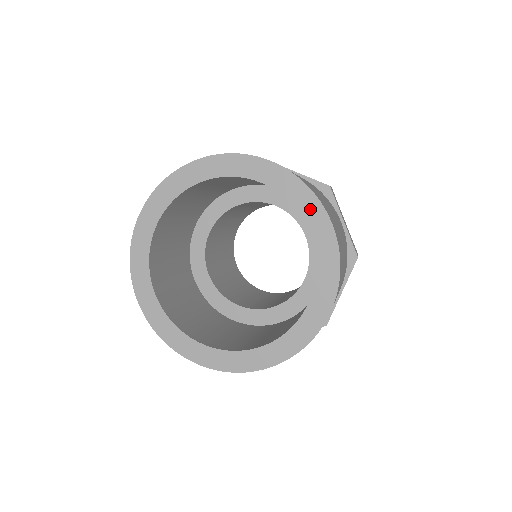
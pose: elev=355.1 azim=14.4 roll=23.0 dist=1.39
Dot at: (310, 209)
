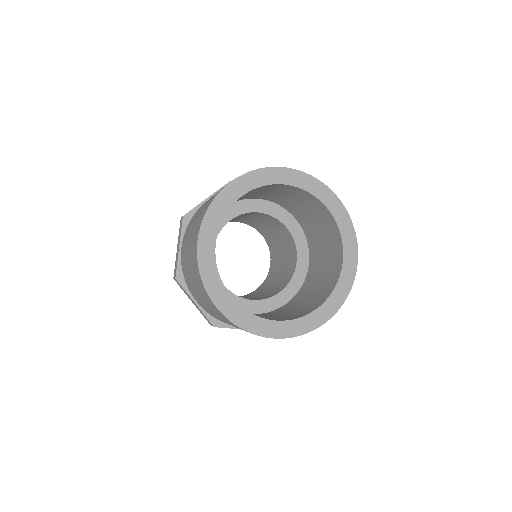
Dot at: (350, 246)
